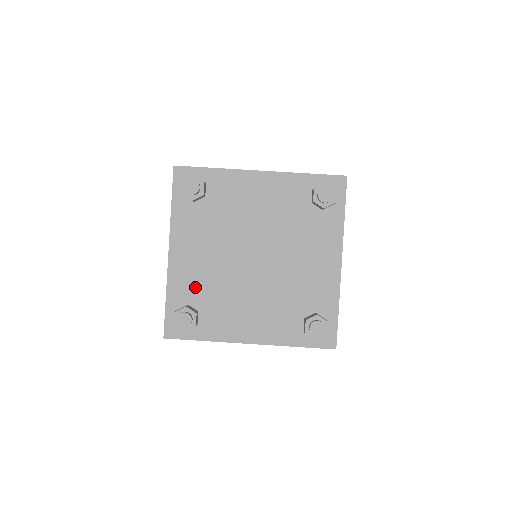
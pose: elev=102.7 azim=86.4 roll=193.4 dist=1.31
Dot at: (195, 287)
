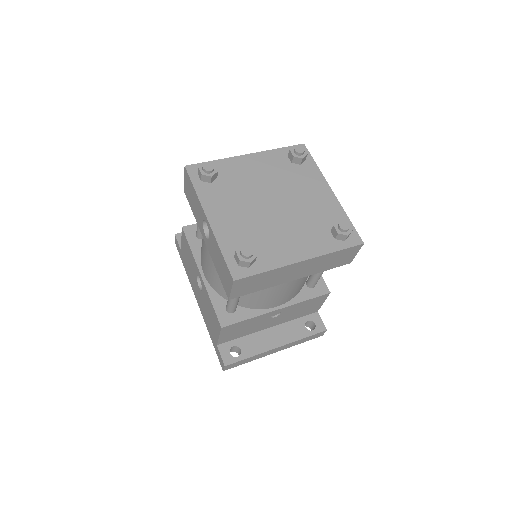
Dot at: (240, 236)
